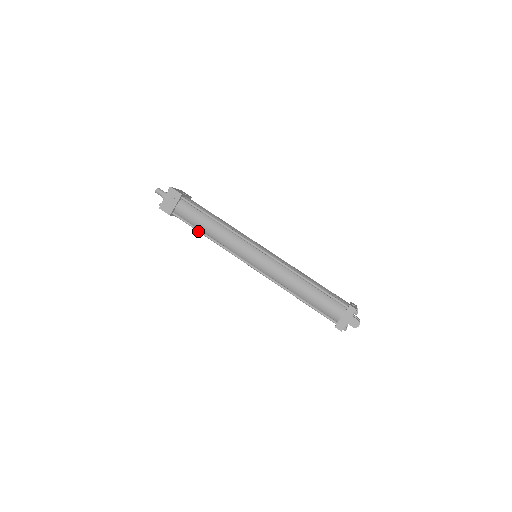
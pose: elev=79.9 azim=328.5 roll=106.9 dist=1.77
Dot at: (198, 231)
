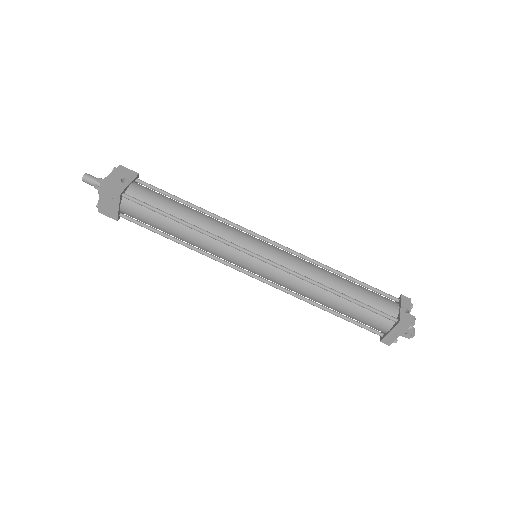
Dot at: occluded
